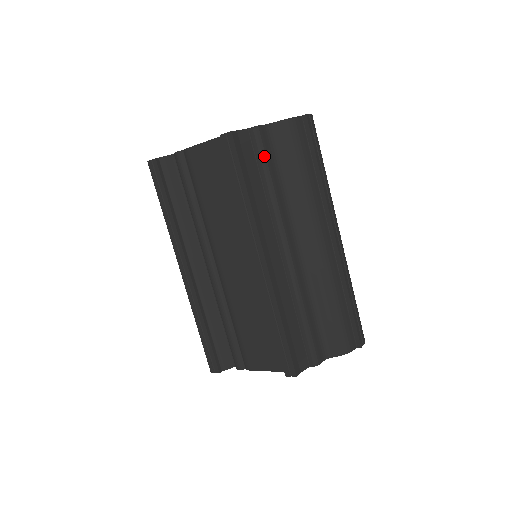
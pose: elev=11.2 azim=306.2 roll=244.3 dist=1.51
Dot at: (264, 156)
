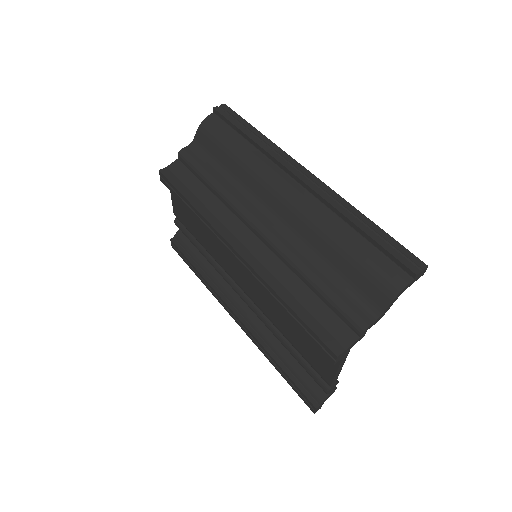
Dot at: (196, 167)
